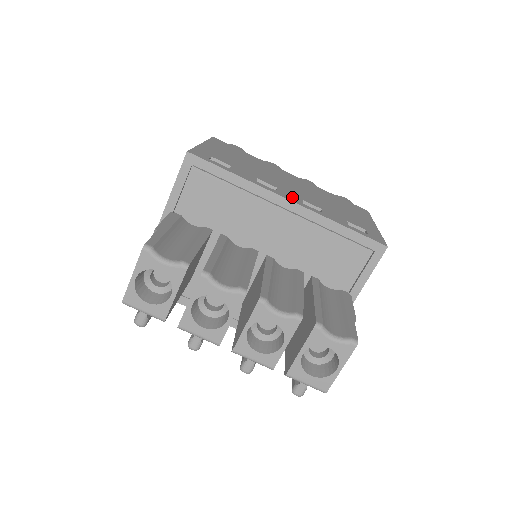
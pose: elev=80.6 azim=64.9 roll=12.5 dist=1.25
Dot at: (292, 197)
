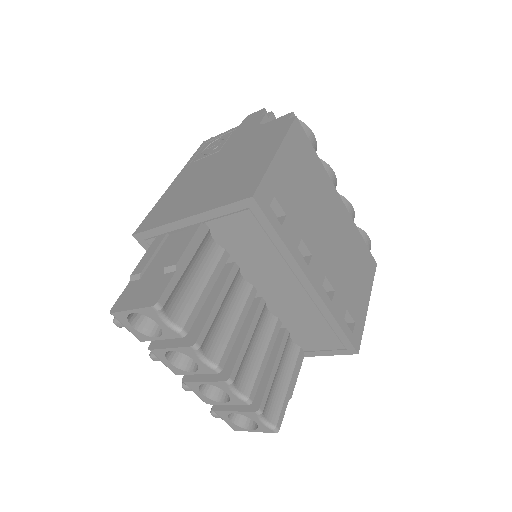
Dot at: (318, 275)
